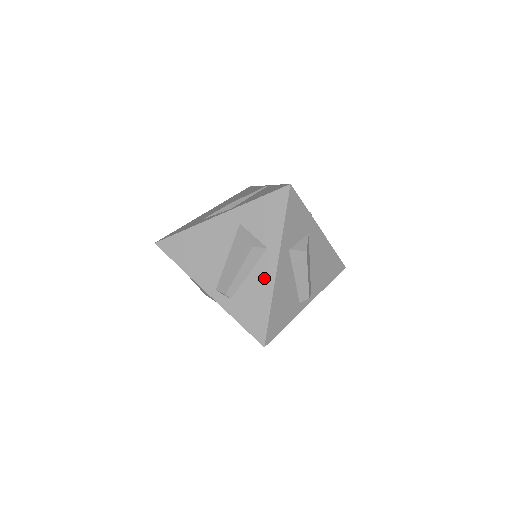
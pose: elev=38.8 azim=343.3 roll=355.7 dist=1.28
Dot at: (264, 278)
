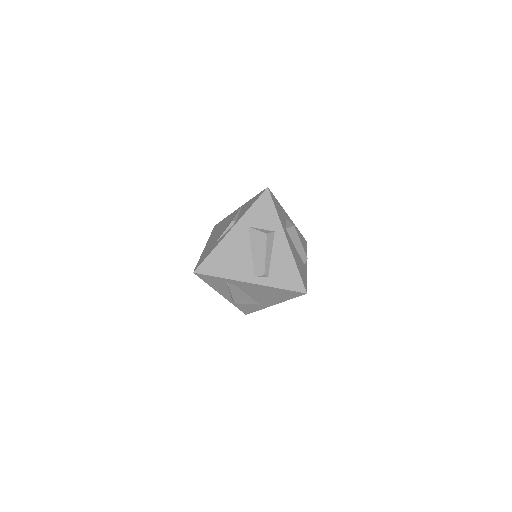
Dot at: (283, 251)
